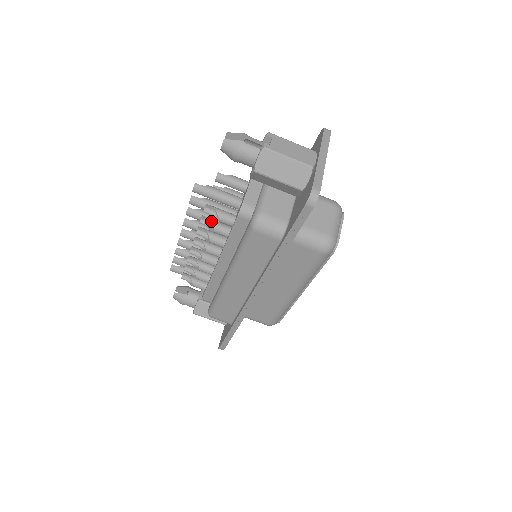
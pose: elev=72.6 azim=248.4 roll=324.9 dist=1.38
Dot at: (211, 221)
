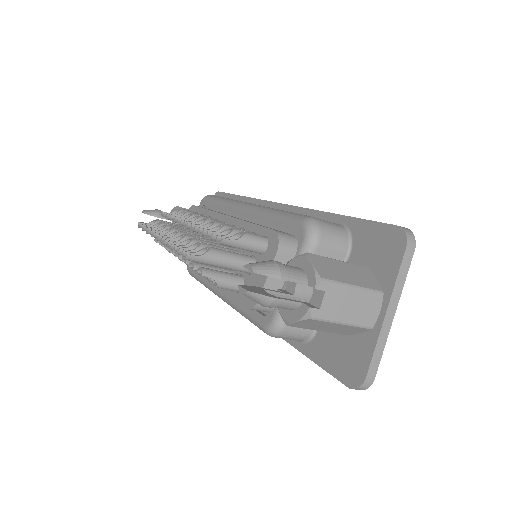
Dot at: occluded
